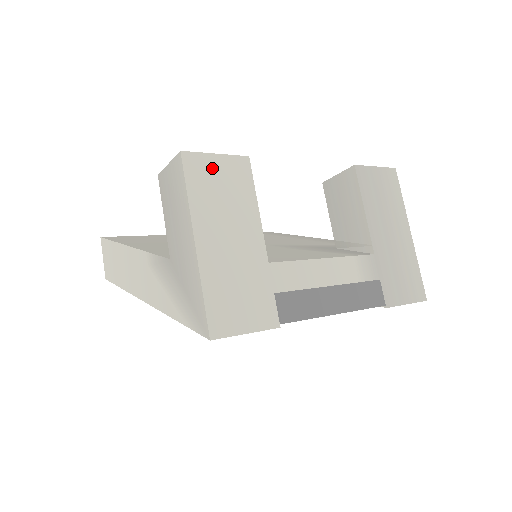
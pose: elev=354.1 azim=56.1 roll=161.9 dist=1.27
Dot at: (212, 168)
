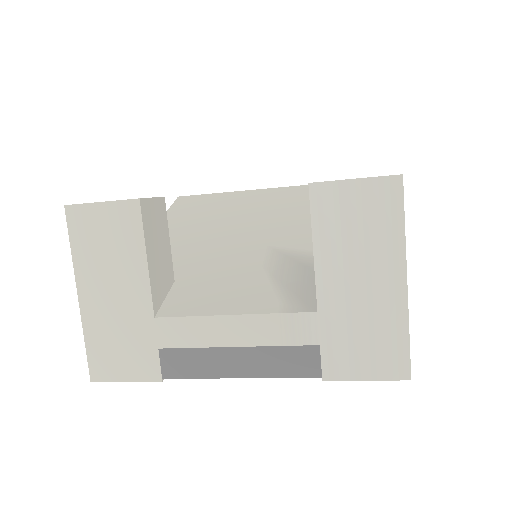
Dot at: (96, 219)
